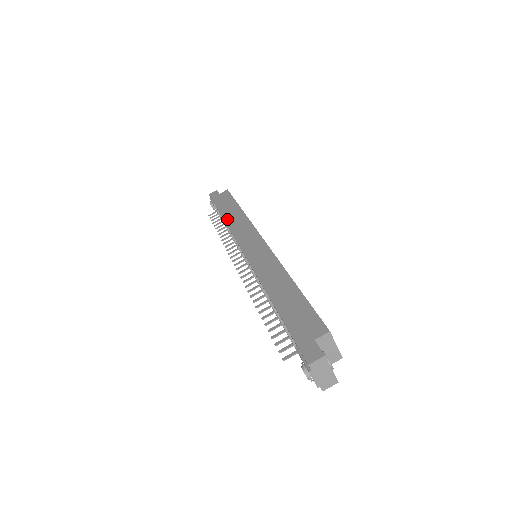
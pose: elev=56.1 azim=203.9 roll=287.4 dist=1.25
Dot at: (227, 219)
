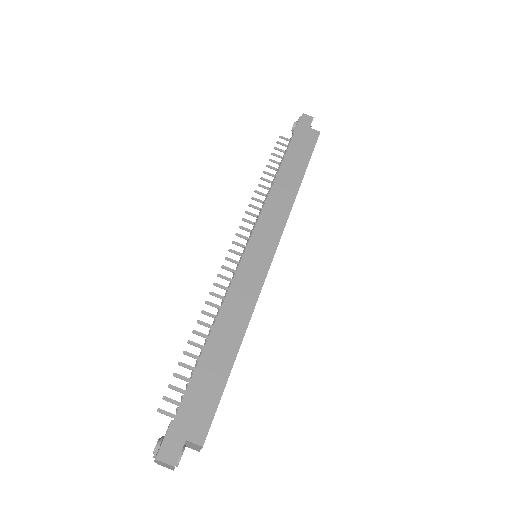
Dot at: (279, 179)
